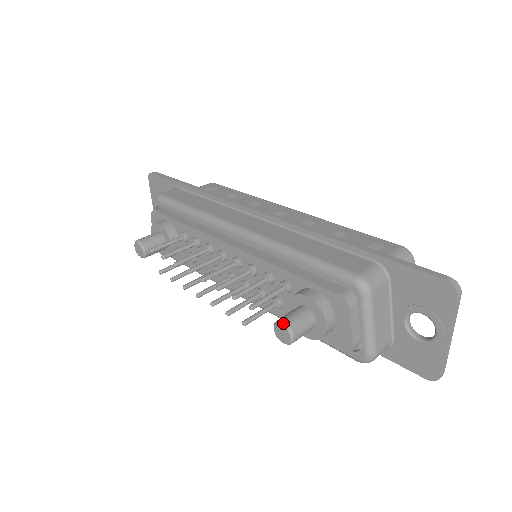
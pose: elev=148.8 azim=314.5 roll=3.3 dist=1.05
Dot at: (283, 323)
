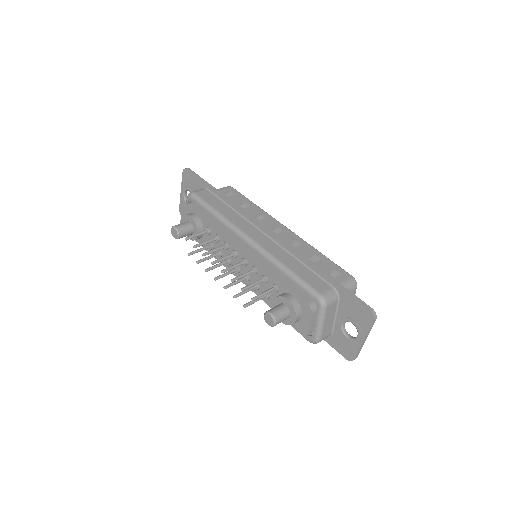
Dot at: (271, 314)
